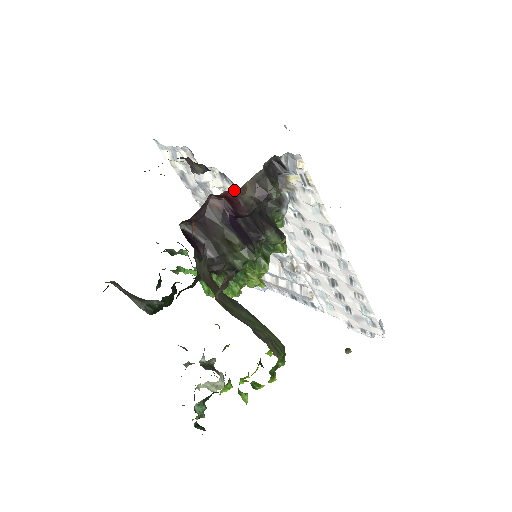
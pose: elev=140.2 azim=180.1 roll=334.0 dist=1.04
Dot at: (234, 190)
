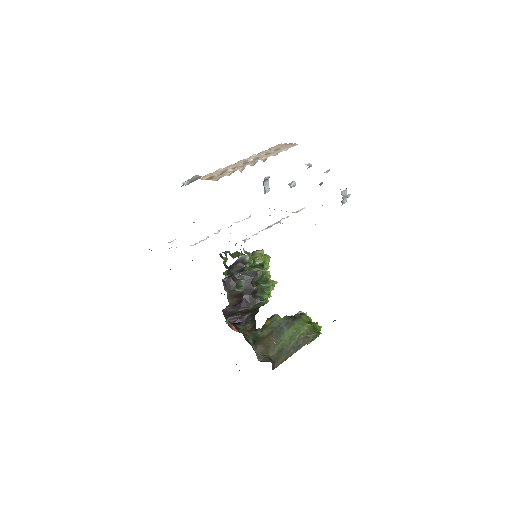
Dot at: occluded
